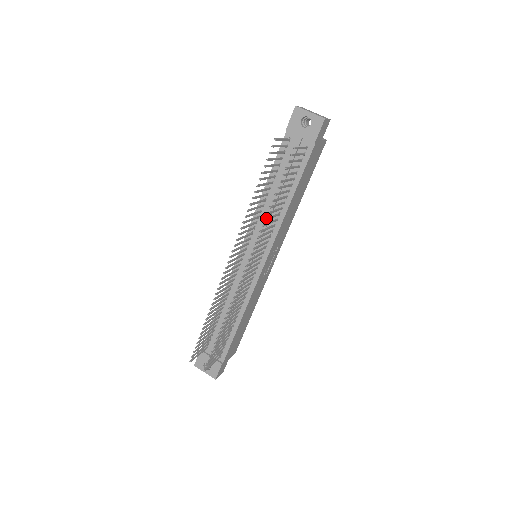
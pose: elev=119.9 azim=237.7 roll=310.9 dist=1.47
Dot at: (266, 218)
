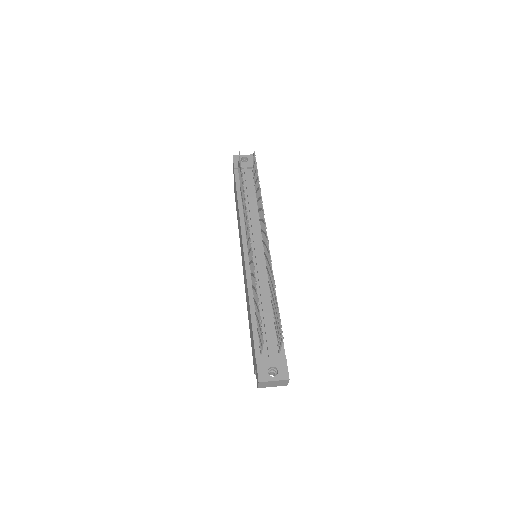
Dot at: (260, 194)
